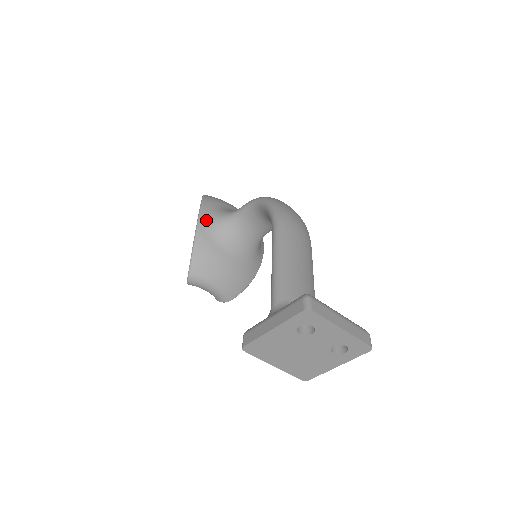
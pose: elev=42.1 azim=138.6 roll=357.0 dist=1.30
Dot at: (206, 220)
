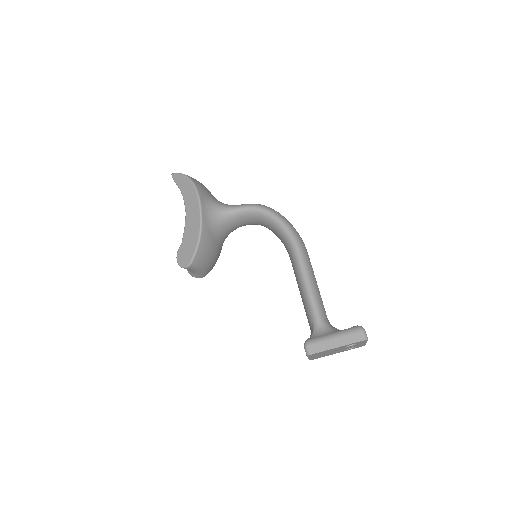
Dot at: (207, 213)
